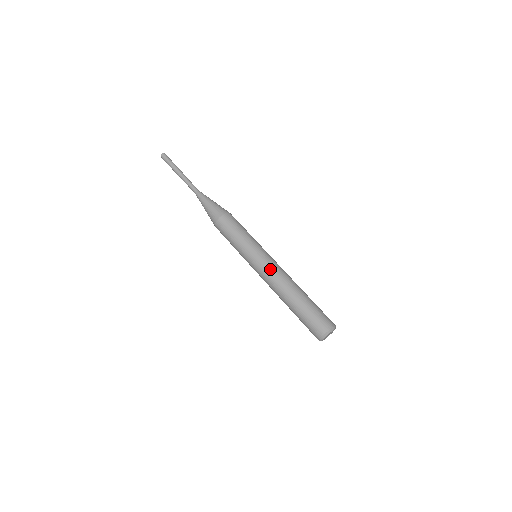
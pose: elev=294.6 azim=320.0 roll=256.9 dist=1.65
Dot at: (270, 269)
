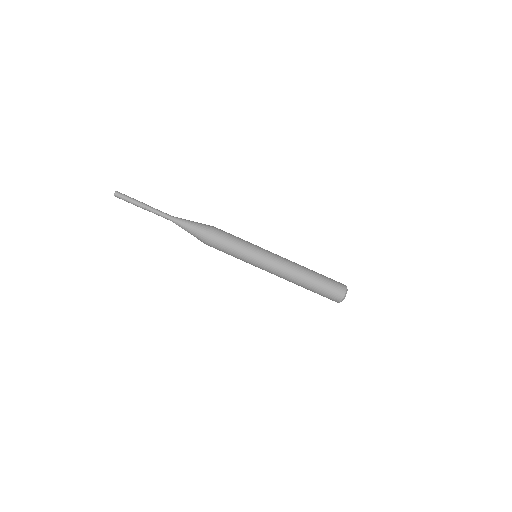
Dot at: (273, 272)
